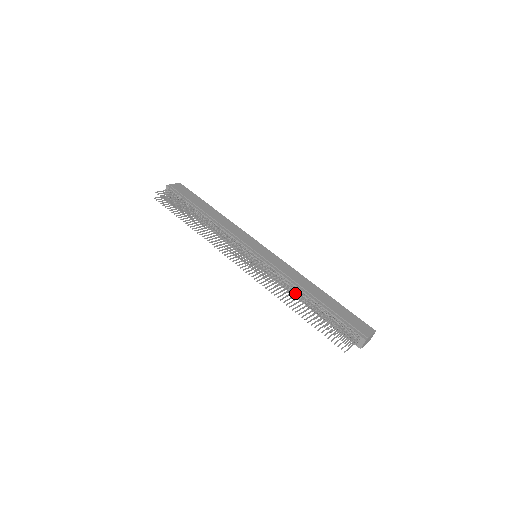
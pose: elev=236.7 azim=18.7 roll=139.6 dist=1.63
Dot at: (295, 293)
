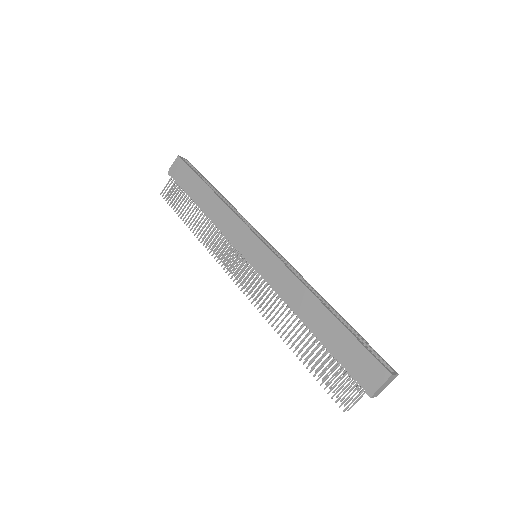
Dot at: occluded
